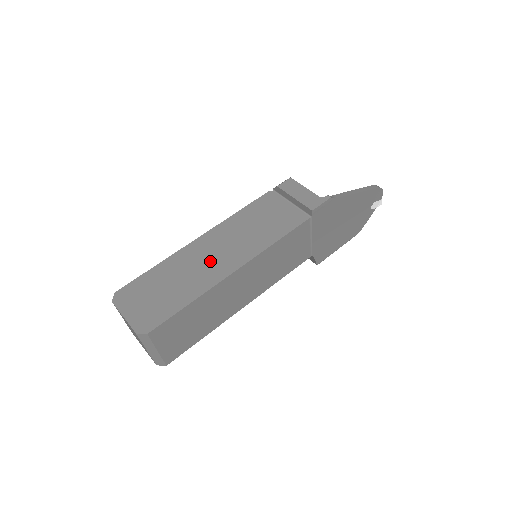
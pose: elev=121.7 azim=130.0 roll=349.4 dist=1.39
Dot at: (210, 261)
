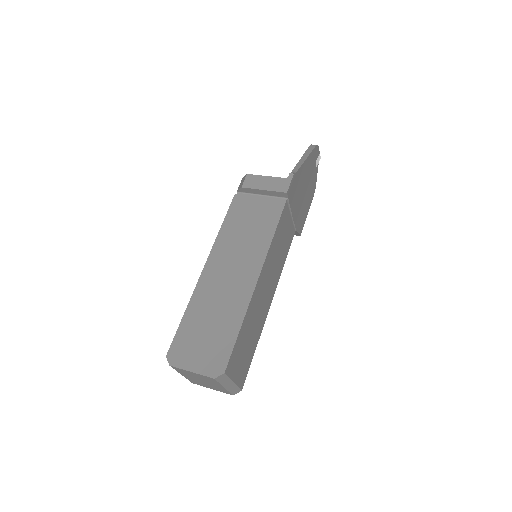
Dot at: (230, 282)
